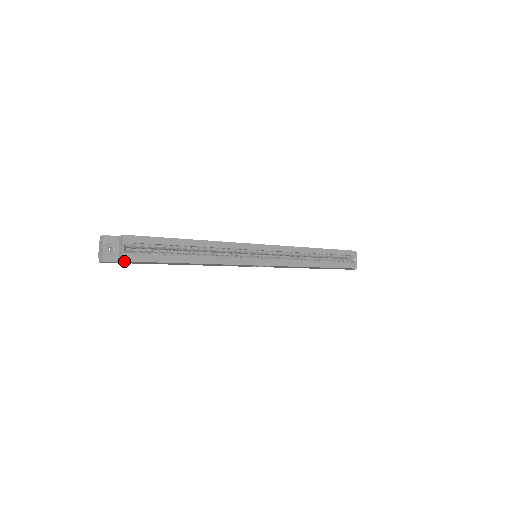
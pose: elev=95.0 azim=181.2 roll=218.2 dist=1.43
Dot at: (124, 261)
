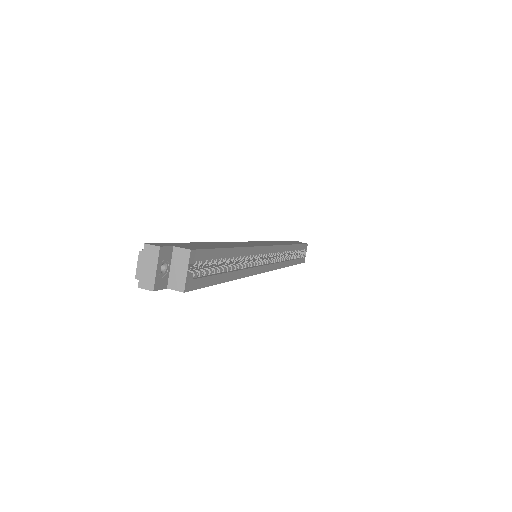
Dot at: (184, 292)
